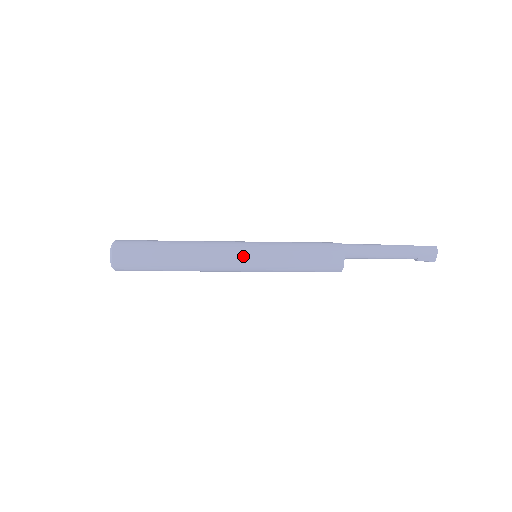
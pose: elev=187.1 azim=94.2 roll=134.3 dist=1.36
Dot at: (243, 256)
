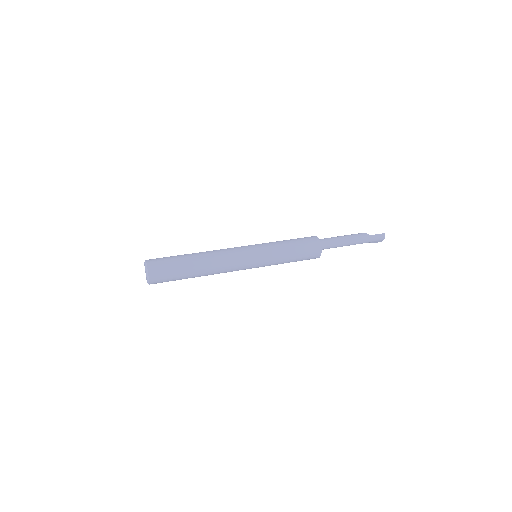
Dot at: (249, 263)
